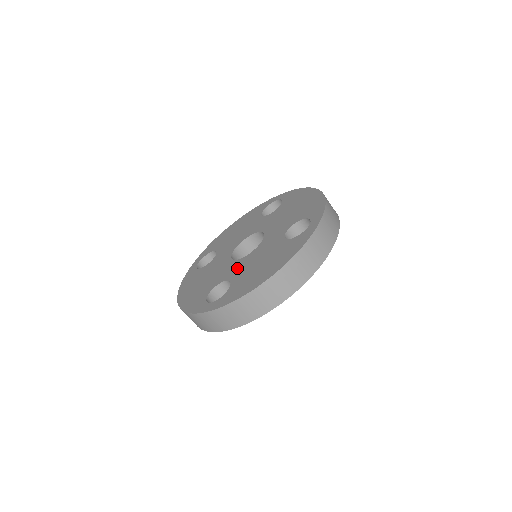
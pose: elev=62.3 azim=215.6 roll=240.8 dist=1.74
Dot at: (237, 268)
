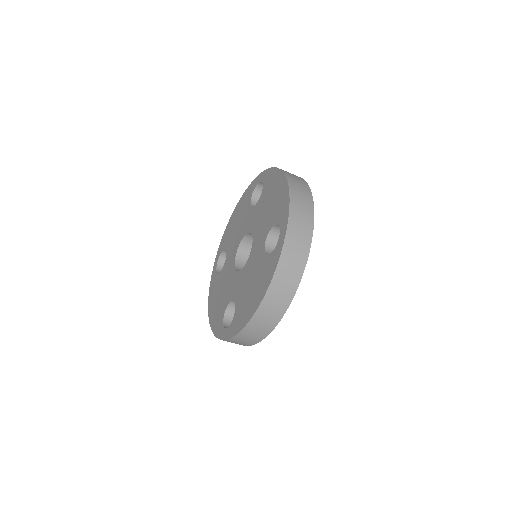
Dot at: (238, 285)
